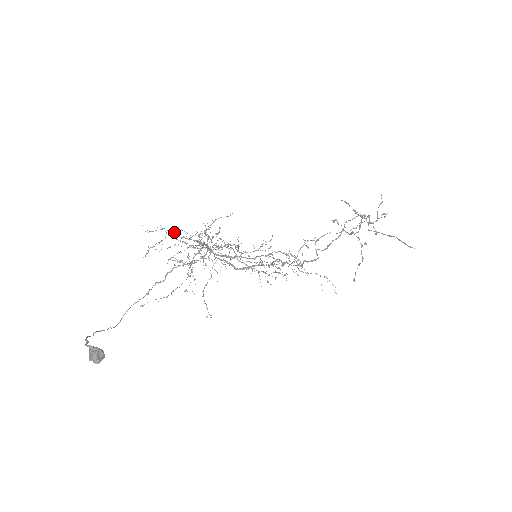
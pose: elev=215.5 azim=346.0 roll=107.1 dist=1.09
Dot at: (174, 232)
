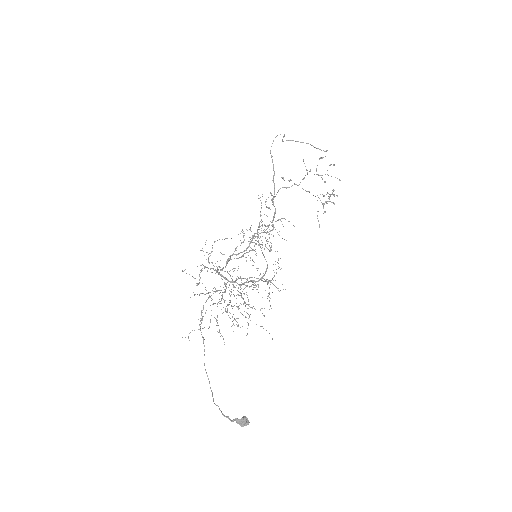
Dot at: (221, 303)
